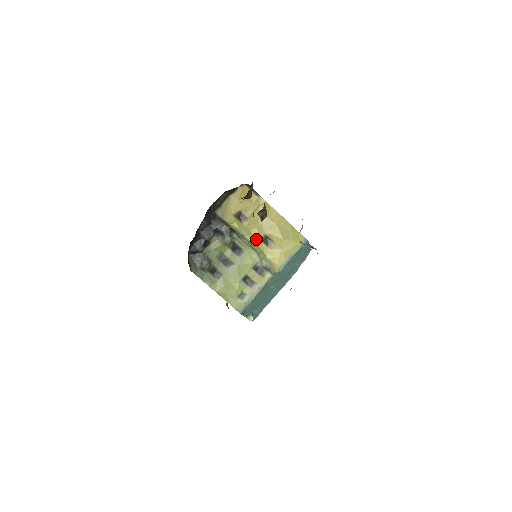
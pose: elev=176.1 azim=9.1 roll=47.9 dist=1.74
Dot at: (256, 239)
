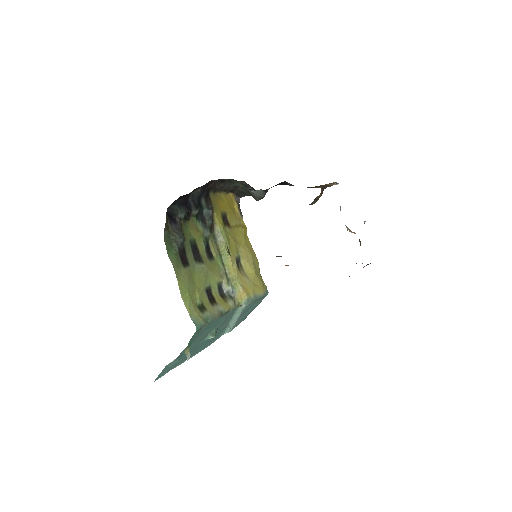
Dot at: (233, 253)
